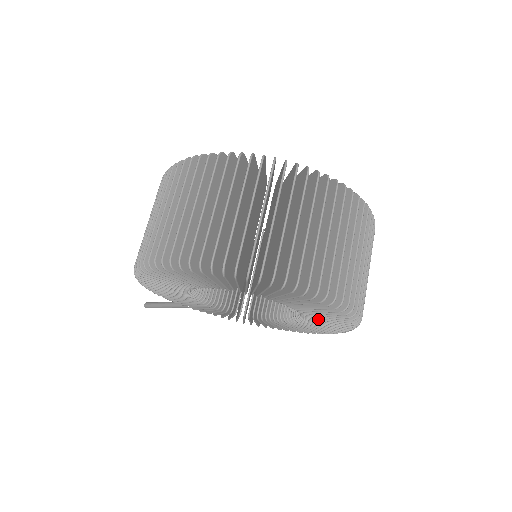
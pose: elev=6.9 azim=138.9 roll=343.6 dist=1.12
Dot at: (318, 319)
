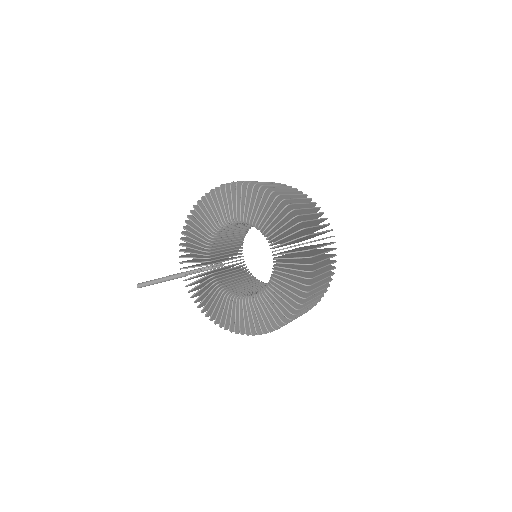
Dot at: (281, 281)
